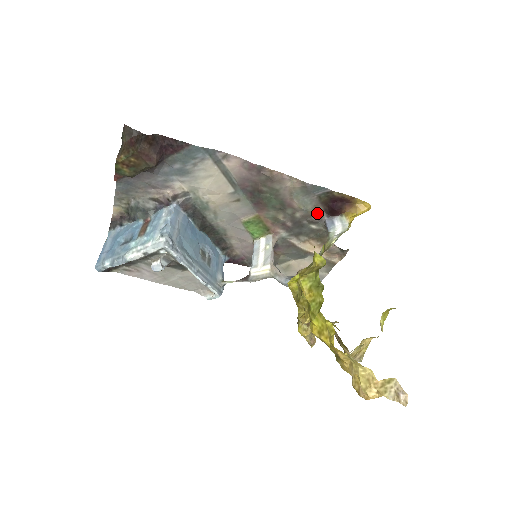
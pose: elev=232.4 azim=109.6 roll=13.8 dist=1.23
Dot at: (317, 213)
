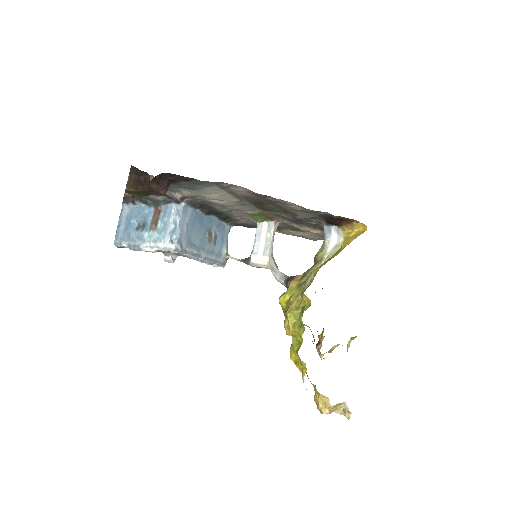
Dot at: (317, 219)
